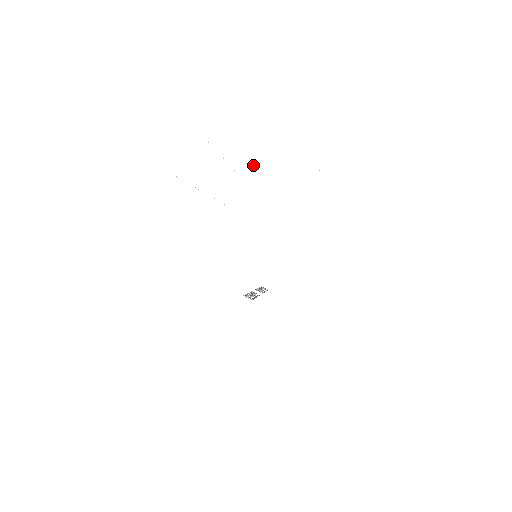
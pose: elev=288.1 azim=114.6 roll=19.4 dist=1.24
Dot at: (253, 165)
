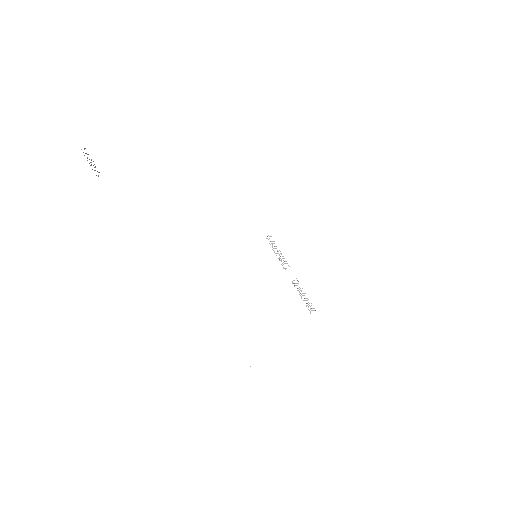
Dot at: occluded
